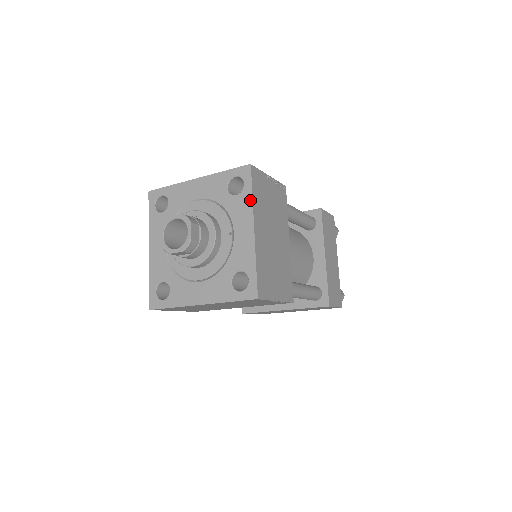
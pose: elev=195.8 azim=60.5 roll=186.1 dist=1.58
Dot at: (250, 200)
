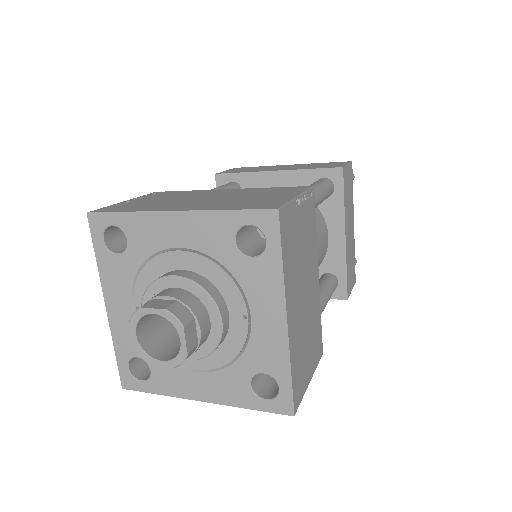
Dot at: (279, 272)
